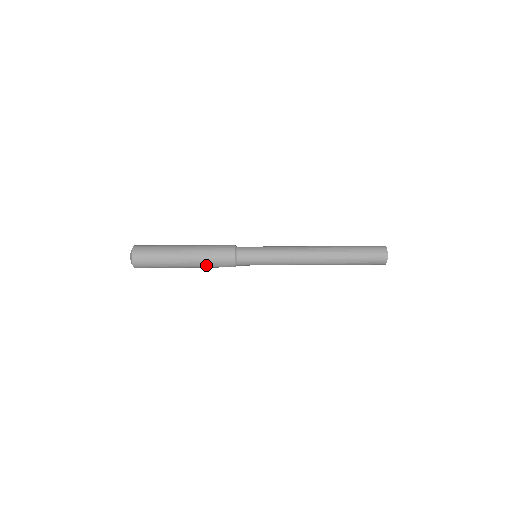
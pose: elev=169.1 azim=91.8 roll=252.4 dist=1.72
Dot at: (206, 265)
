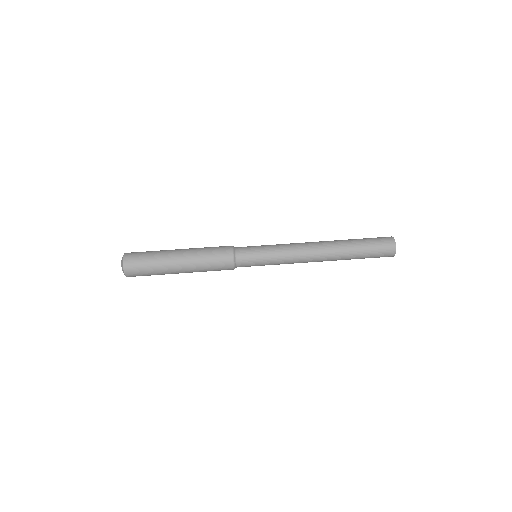
Dot at: (204, 271)
